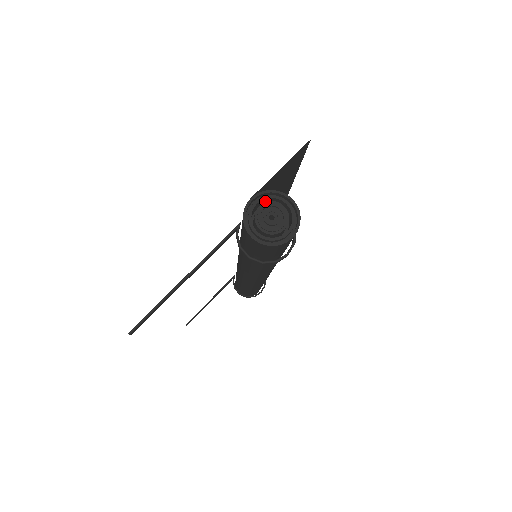
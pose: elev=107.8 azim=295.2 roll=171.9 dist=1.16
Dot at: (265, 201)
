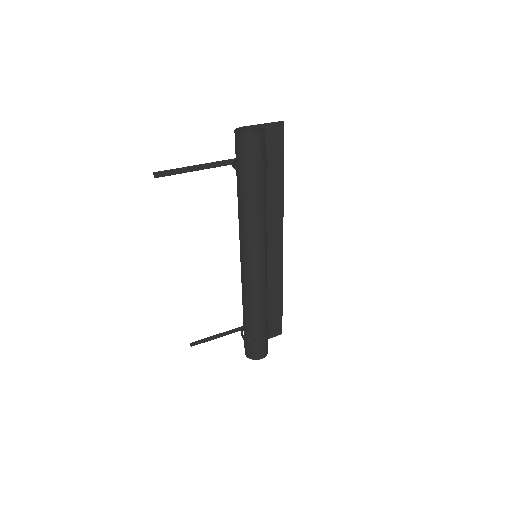
Dot at: occluded
